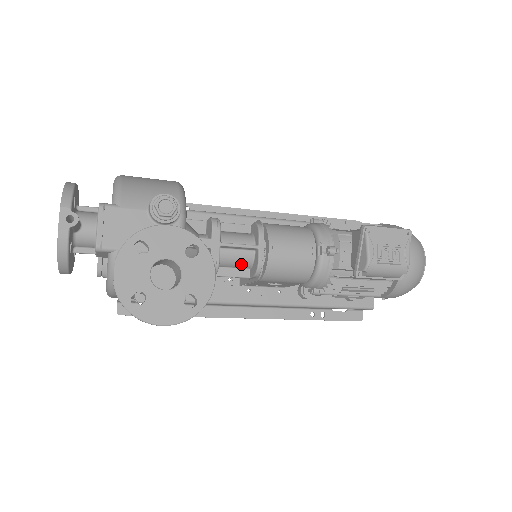
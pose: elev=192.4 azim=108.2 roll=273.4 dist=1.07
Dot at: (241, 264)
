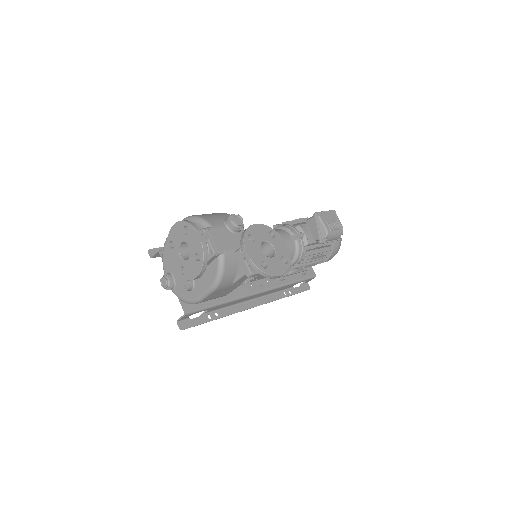
Dot at: occluded
